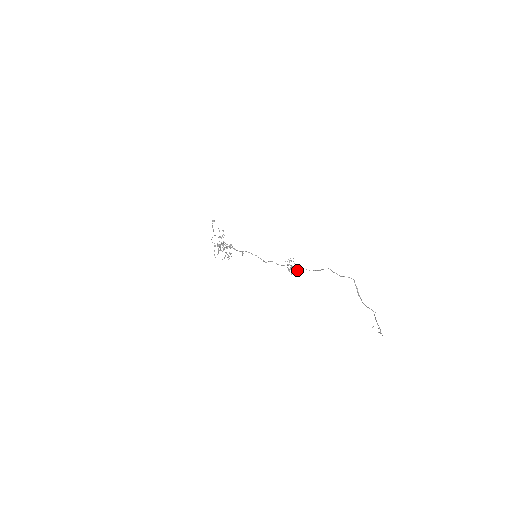
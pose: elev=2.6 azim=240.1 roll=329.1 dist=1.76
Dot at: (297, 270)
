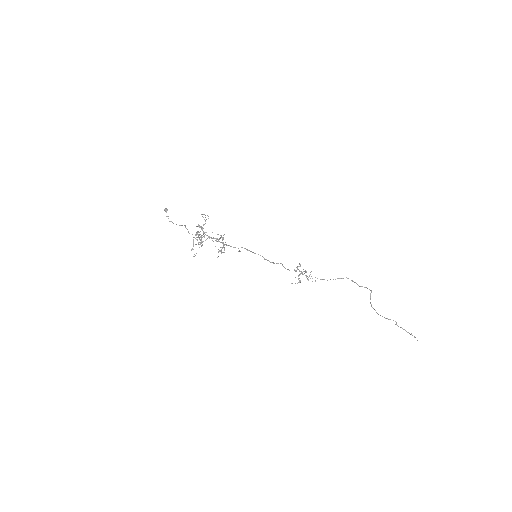
Dot at: (308, 277)
